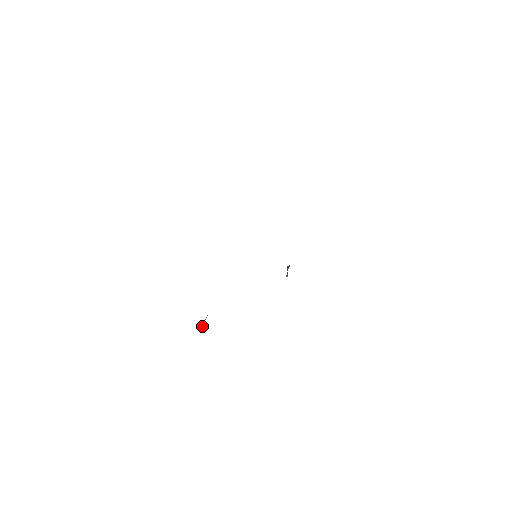
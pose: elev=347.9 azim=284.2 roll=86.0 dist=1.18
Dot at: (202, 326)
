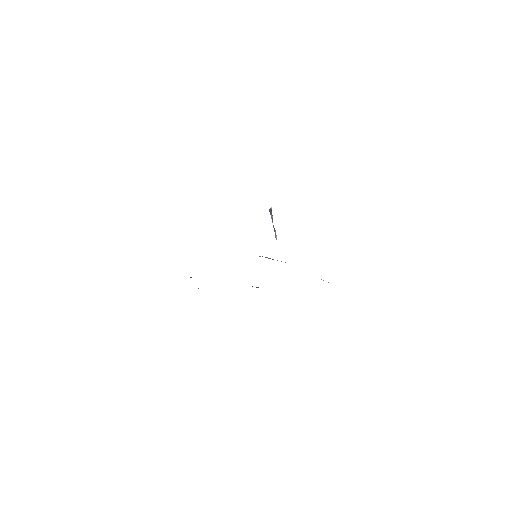
Dot at: occluded
